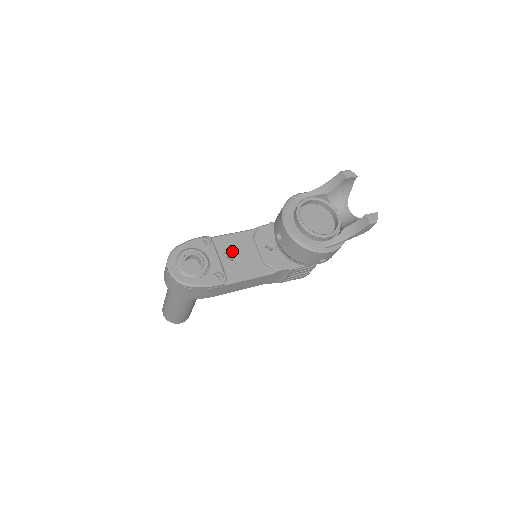
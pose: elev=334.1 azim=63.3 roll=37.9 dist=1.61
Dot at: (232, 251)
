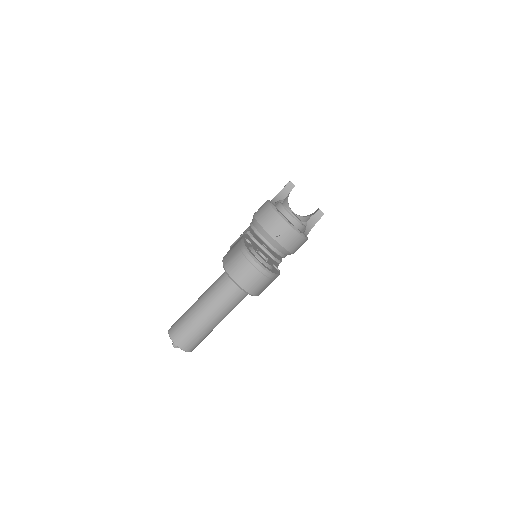
Dot at: occluded
